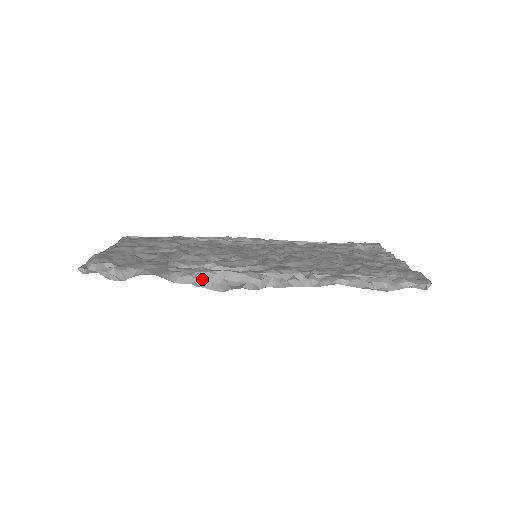
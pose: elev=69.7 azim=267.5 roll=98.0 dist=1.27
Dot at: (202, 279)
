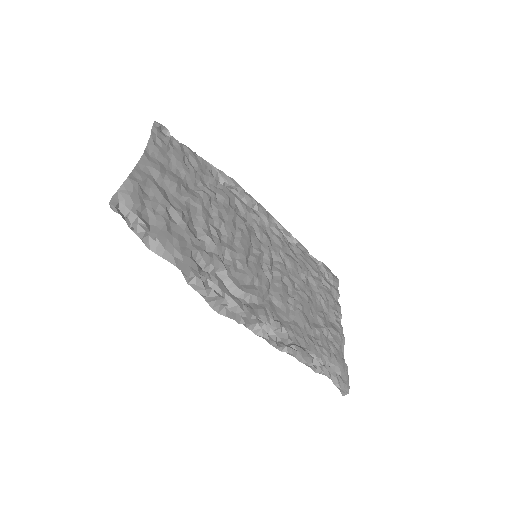
Dot at: (212, 297)
